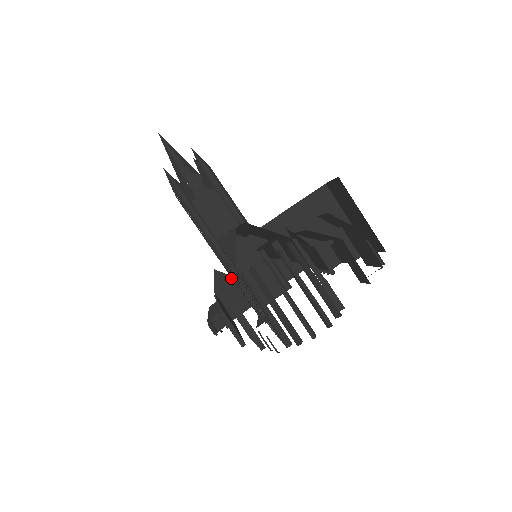
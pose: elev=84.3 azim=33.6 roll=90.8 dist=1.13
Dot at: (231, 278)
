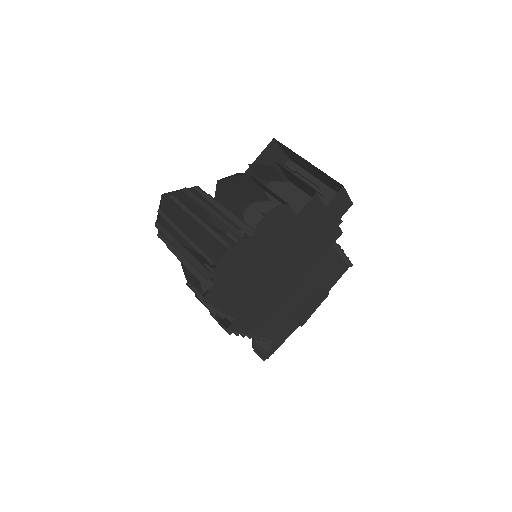
Dot at: occluded
